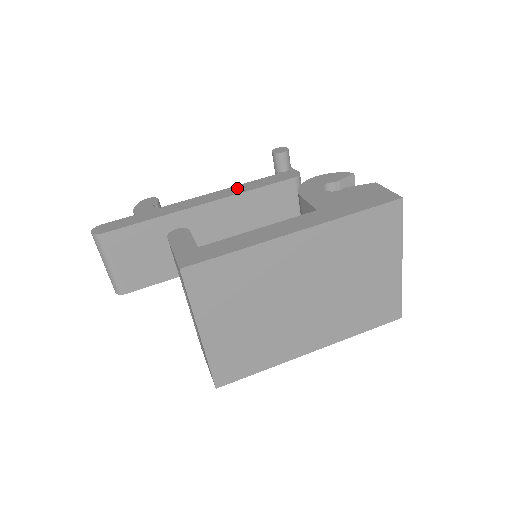
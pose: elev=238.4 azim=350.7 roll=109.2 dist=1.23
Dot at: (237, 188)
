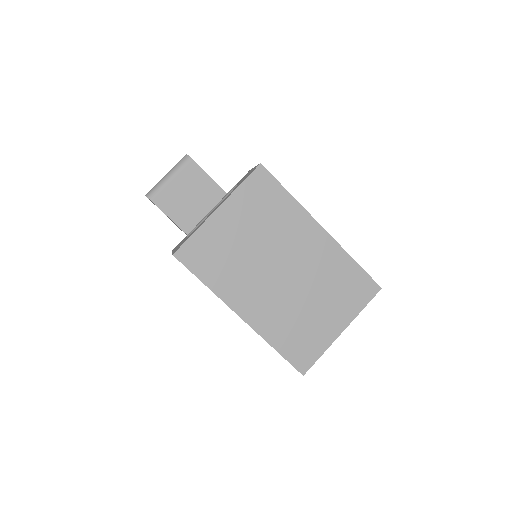
Dot at: occluded
